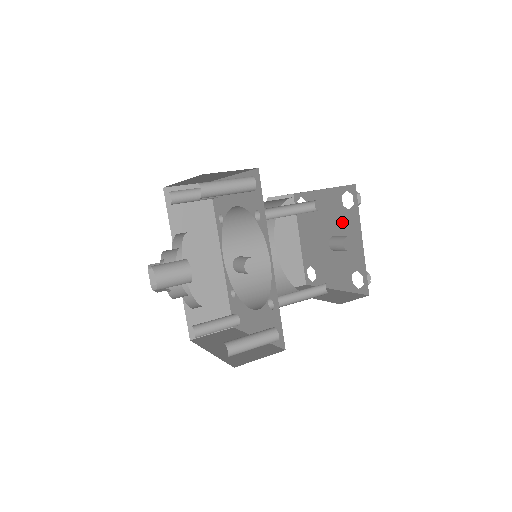
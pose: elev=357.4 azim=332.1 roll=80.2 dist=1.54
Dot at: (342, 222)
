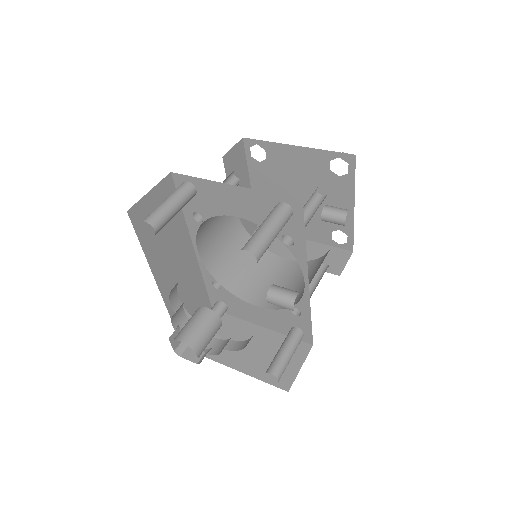
Dot at: (326, 185)
